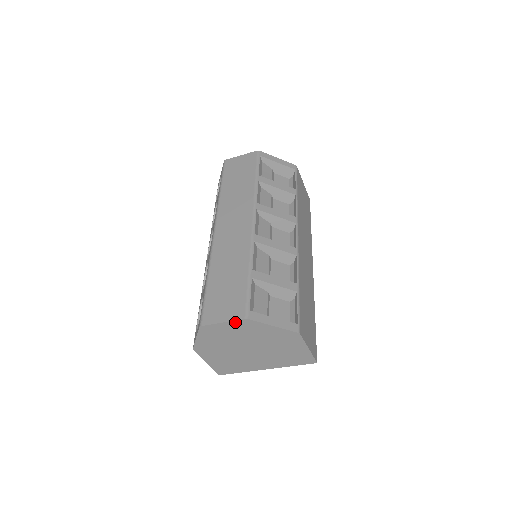
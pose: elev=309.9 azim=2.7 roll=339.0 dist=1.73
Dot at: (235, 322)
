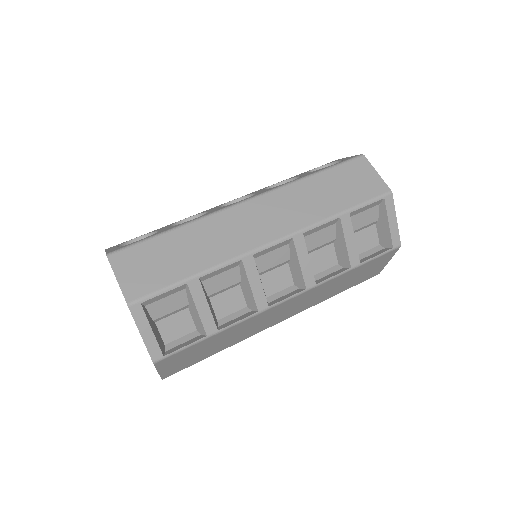
Dot at: (123, 293)
